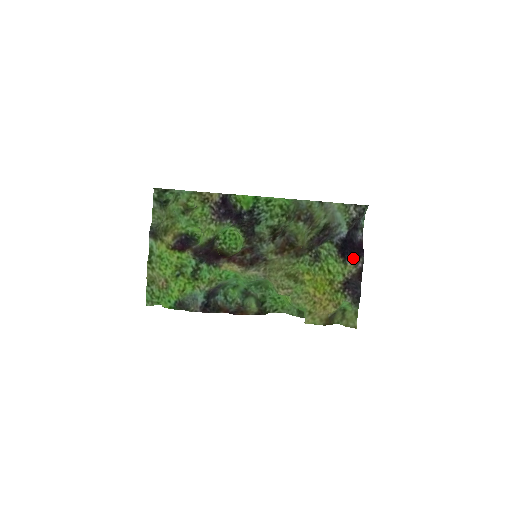
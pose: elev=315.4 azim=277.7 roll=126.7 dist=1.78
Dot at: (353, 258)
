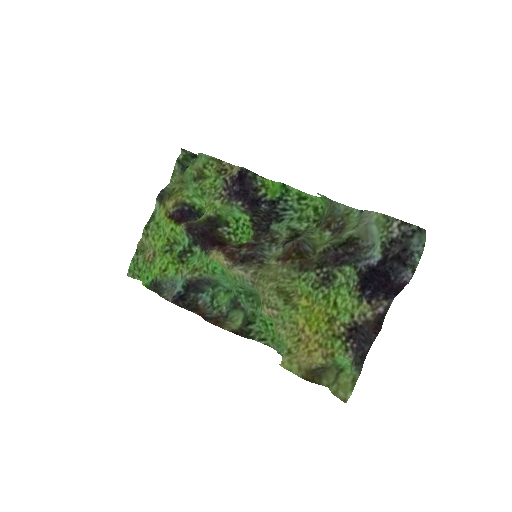
Dot at: (375, 297)
